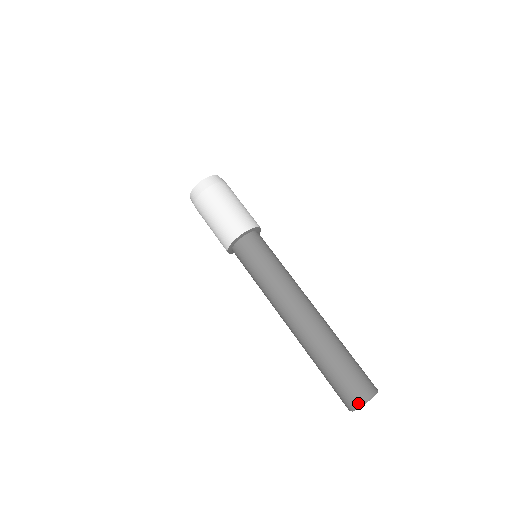
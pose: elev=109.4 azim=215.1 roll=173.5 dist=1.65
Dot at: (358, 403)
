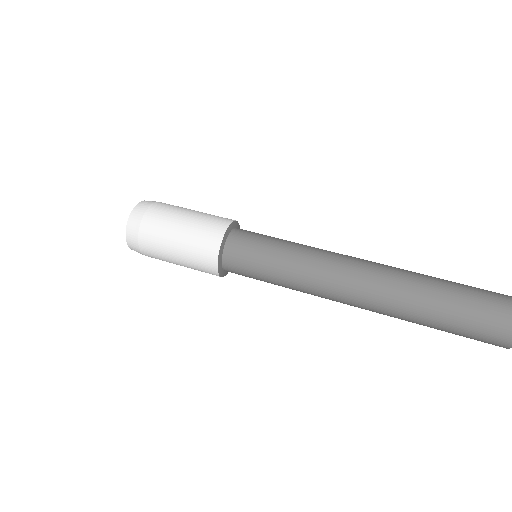
Dot at: out of frame
